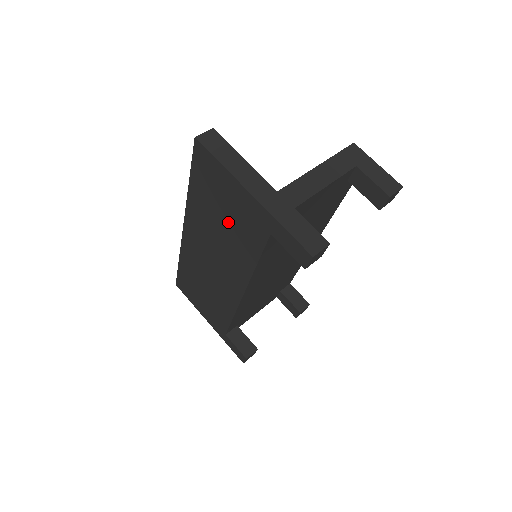
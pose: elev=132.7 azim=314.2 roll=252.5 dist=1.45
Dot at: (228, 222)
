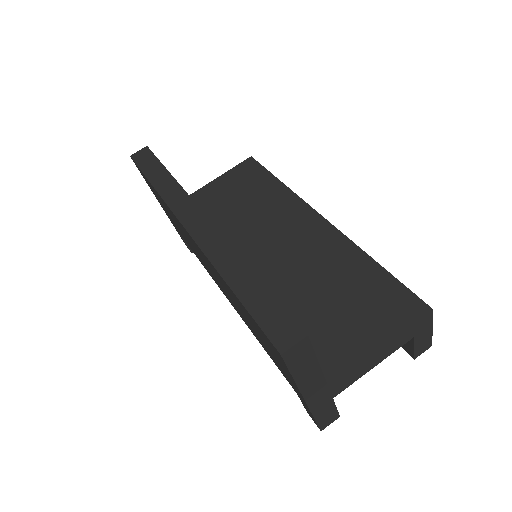
Dot at: (258, 335)
